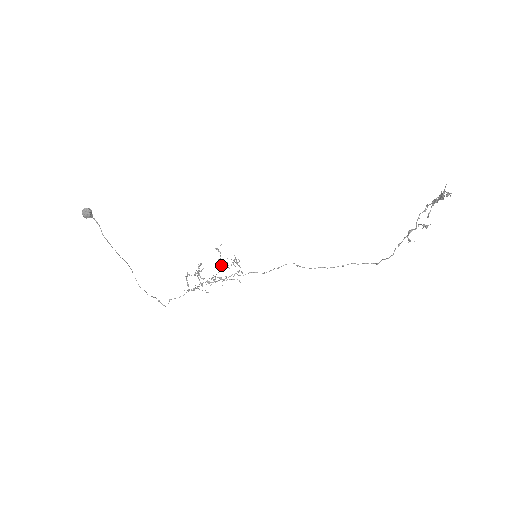
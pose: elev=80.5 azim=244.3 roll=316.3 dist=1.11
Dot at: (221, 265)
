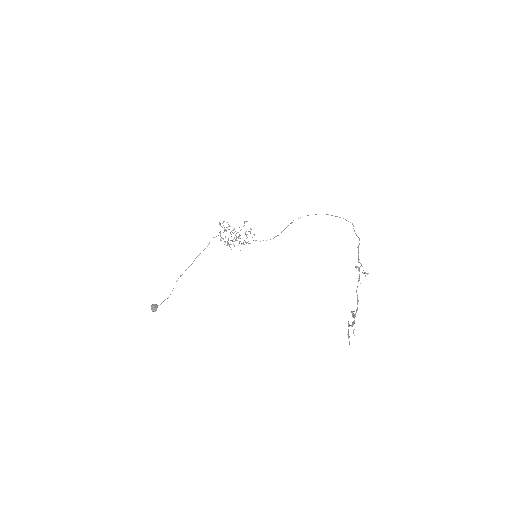
Dot at: (238, 237)
